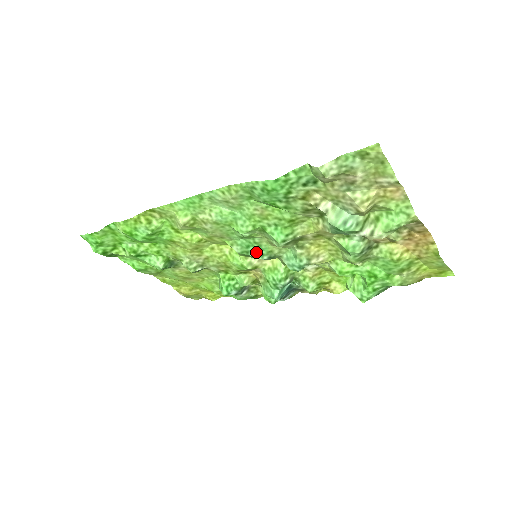
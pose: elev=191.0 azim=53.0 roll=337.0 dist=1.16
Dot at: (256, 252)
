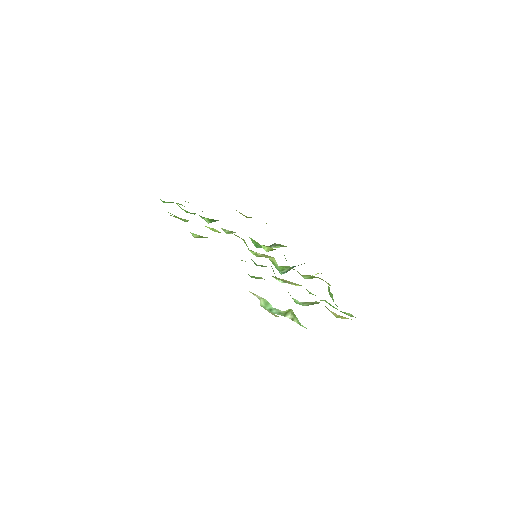
Dot at: occluded
